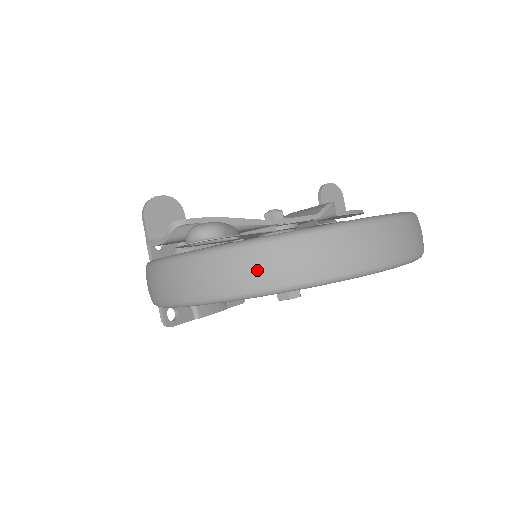
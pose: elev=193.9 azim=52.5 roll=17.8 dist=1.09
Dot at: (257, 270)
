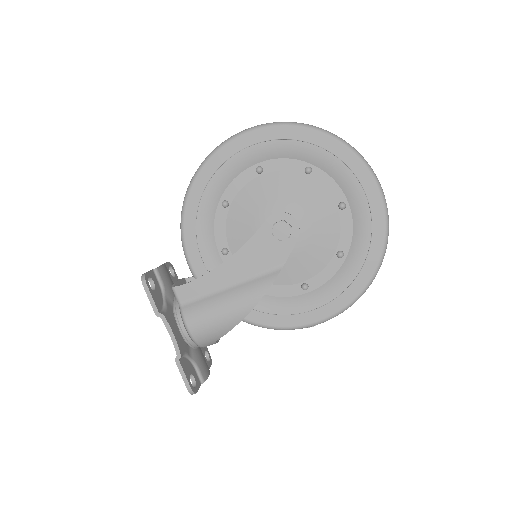
Dot at: occluded
